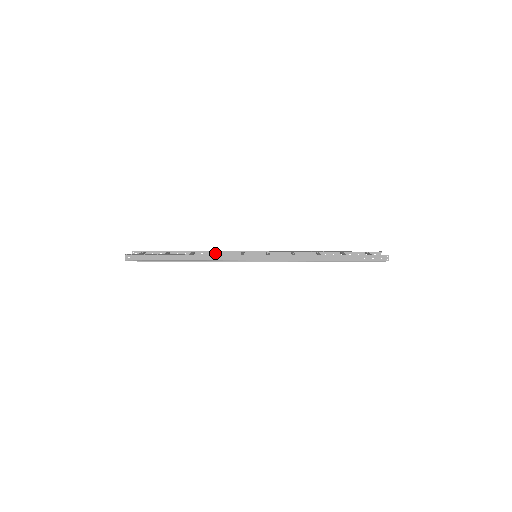
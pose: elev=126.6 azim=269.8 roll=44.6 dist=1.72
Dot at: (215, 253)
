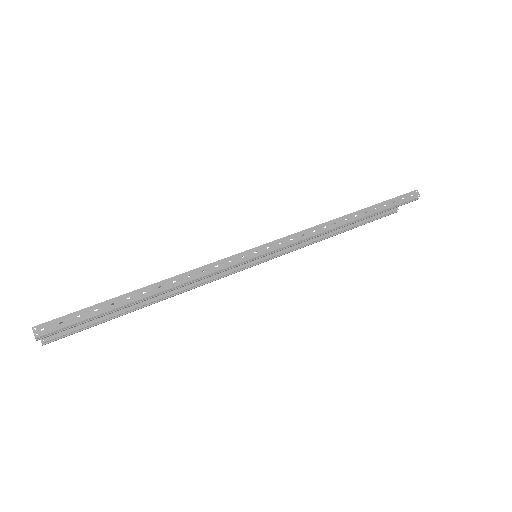
Dot at: occluded
